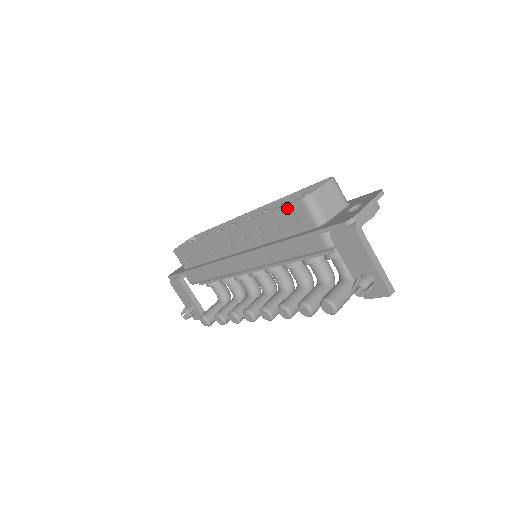
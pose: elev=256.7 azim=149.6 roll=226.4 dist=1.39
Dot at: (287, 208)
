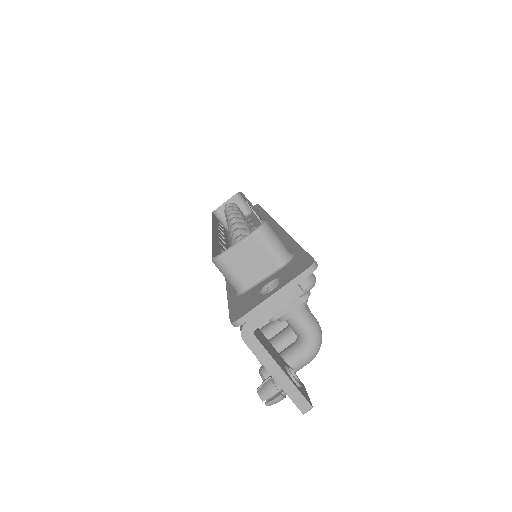
Dot at: occluded
